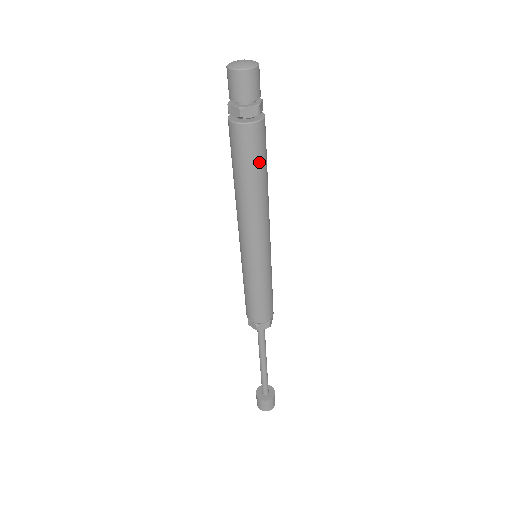
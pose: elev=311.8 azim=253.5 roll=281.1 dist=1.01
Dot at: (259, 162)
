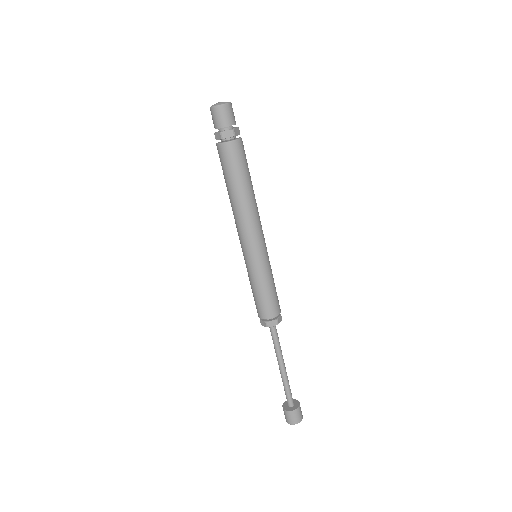
Dot at: (241, 171)
